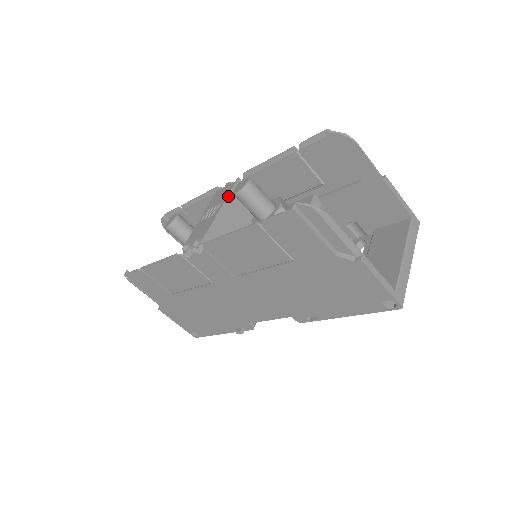
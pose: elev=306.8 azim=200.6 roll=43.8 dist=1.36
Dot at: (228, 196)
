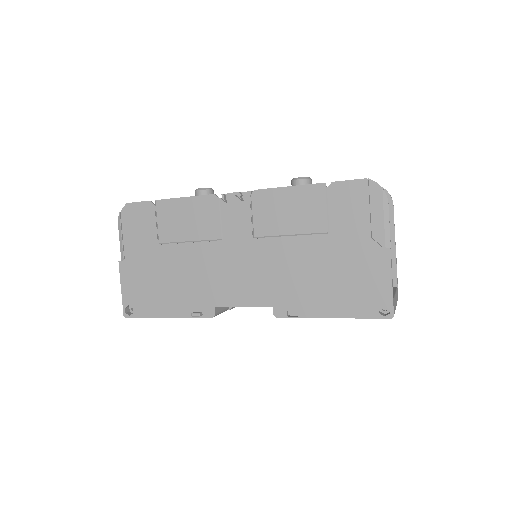
Dot at: occluded
